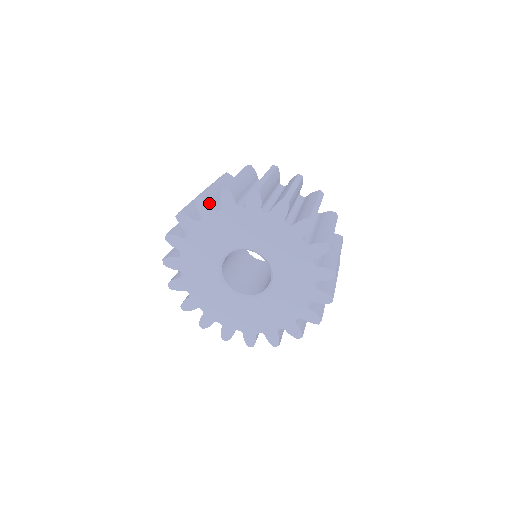
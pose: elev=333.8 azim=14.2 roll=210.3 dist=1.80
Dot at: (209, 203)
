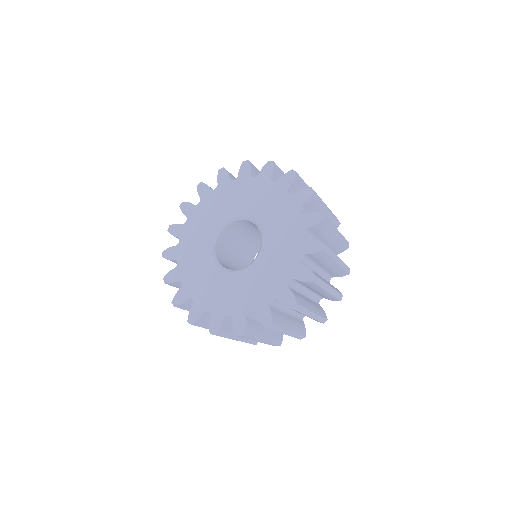
Dot at: (274, 172)
